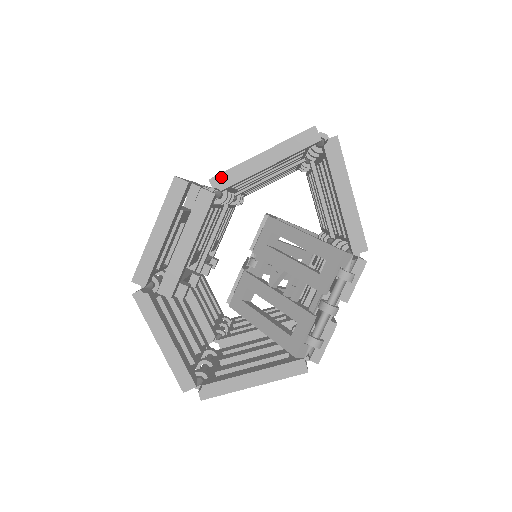
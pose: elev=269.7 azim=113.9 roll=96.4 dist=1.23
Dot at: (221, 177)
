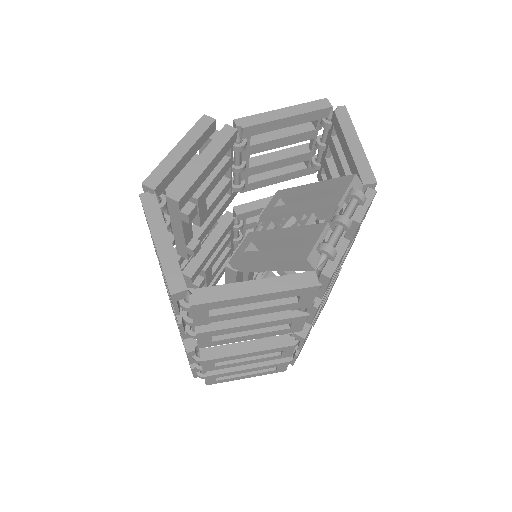
Dot at: (245, 119)
